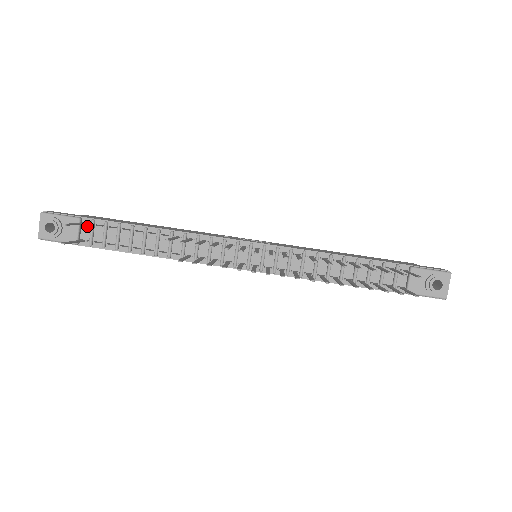
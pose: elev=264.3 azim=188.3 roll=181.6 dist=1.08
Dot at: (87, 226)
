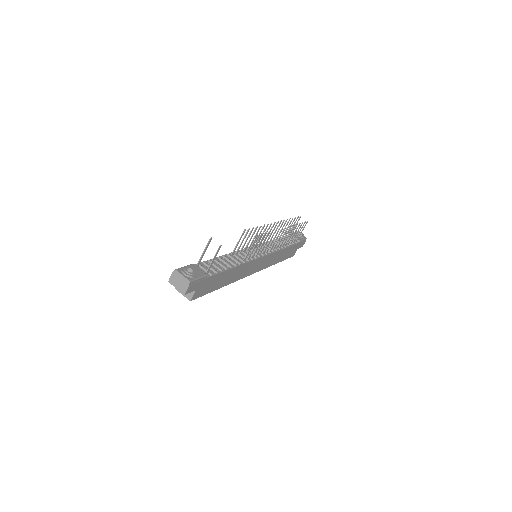
Dot at: occluded
